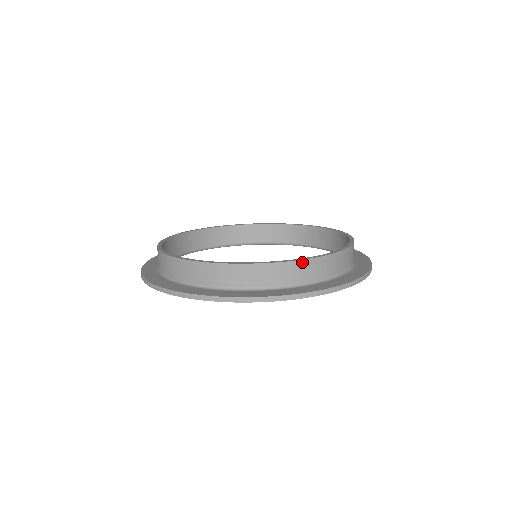
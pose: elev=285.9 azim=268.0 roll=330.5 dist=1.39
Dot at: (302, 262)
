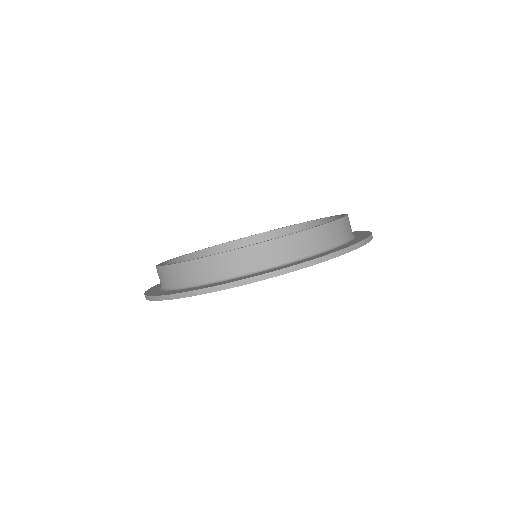
Dot at: (304, 233)
